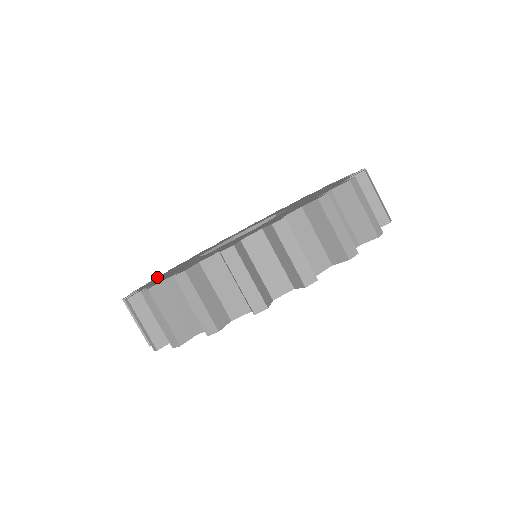
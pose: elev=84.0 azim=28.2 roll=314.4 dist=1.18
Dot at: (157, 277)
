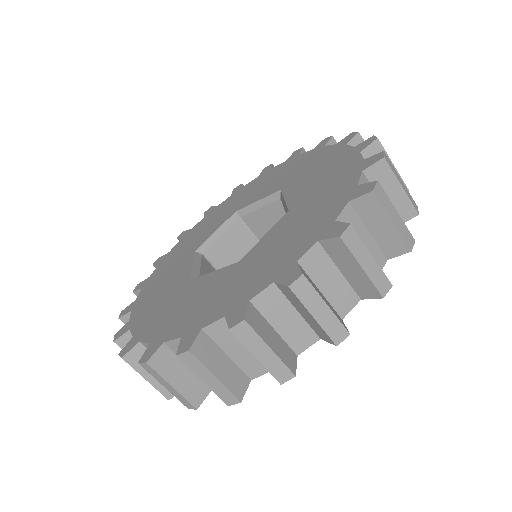
Dot at: (161, 259)
